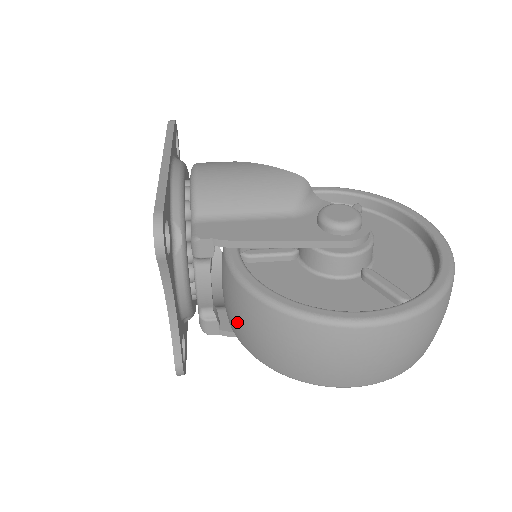
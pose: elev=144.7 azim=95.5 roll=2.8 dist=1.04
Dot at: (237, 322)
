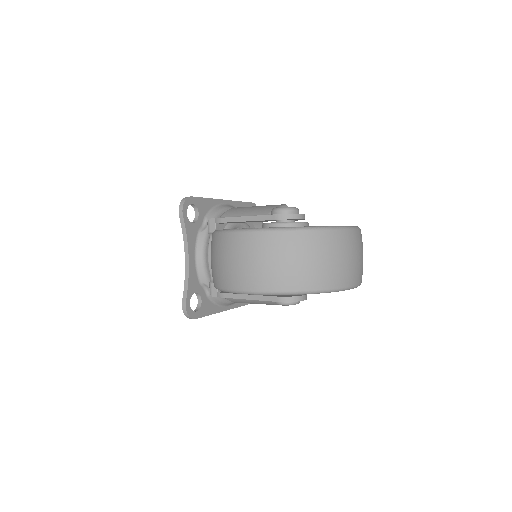
Dot at: occluded
